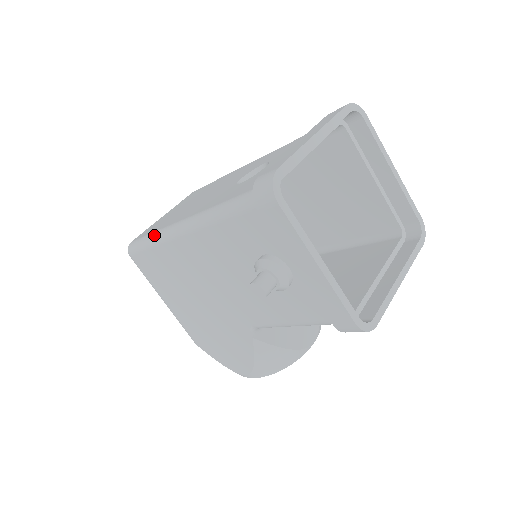
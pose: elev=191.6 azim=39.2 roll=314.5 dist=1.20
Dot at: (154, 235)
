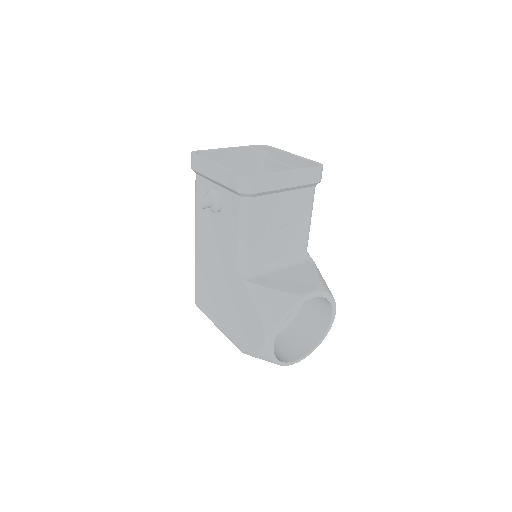
Dot at: occluded
